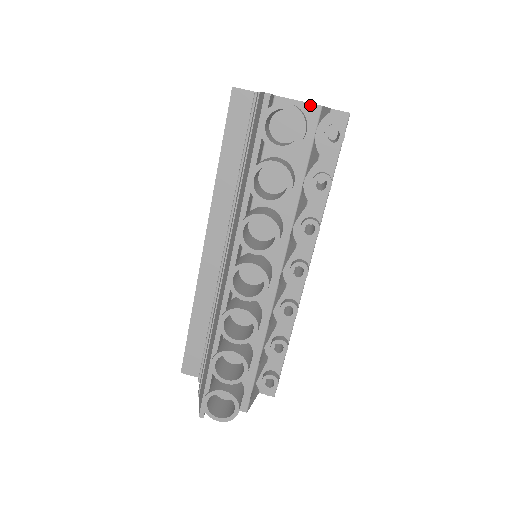
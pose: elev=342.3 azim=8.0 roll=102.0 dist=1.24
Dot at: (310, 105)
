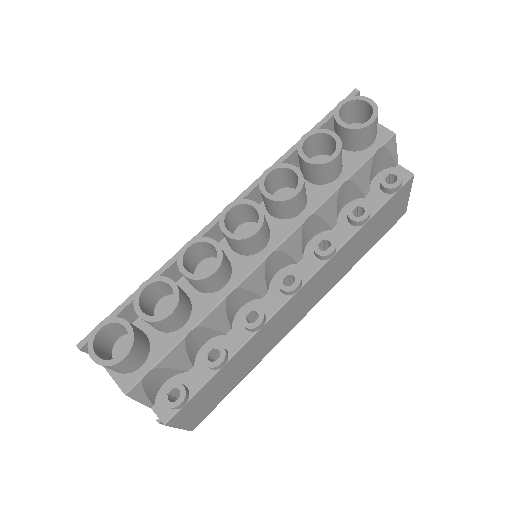
Dot at: (385, 129)
